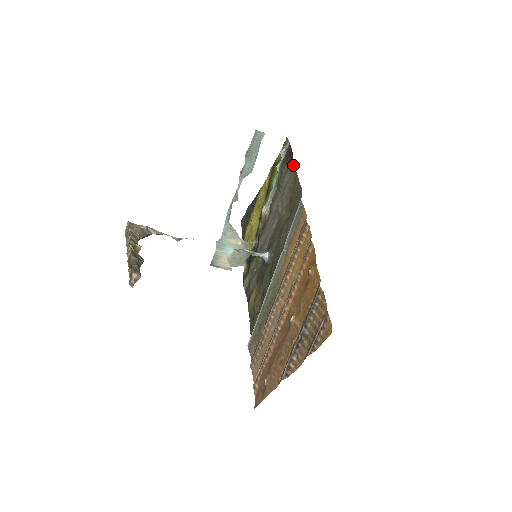
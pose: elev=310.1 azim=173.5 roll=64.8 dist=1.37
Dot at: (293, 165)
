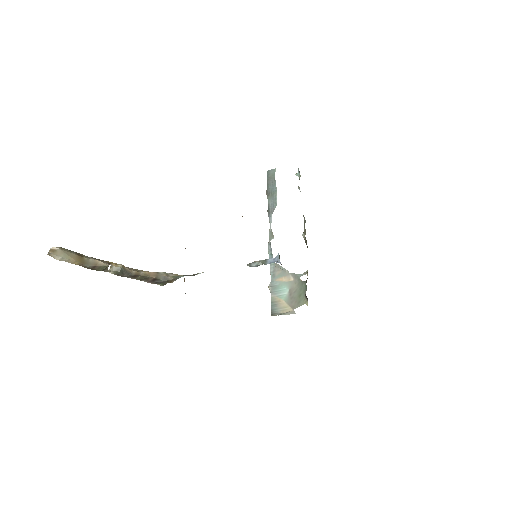
Dot at: occluded
